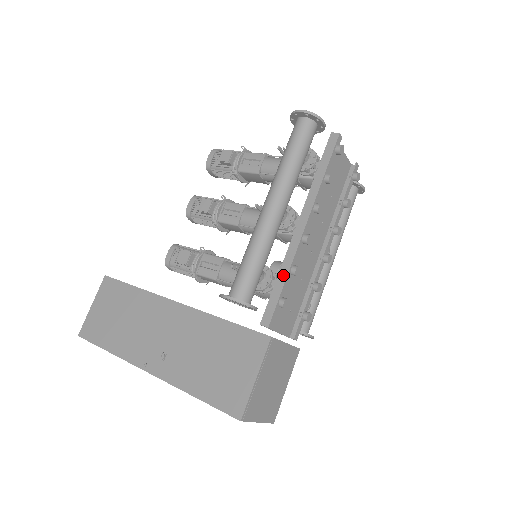
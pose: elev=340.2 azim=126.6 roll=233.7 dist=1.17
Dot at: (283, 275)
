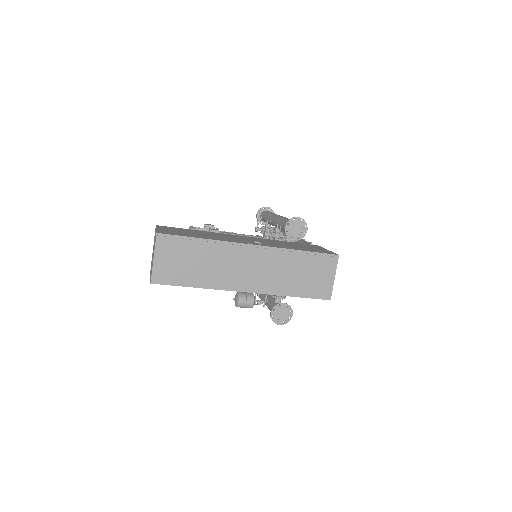
Dot at: occluded
